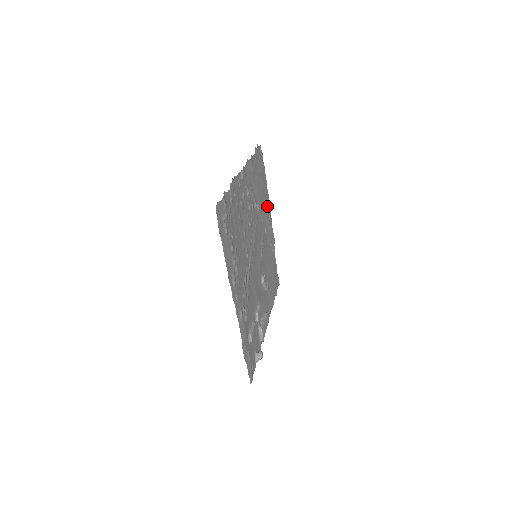
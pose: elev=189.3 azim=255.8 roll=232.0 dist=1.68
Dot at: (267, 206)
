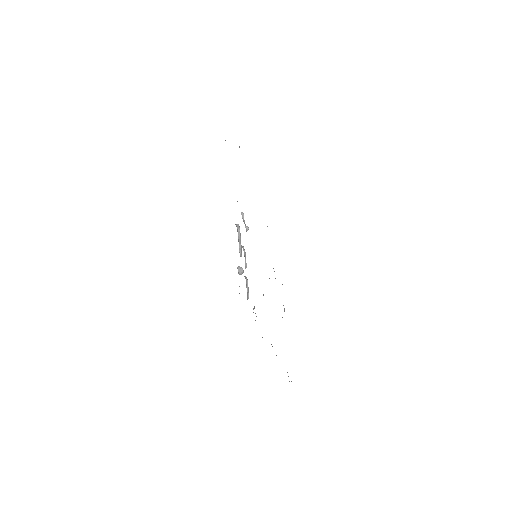
Dot at: occluded
